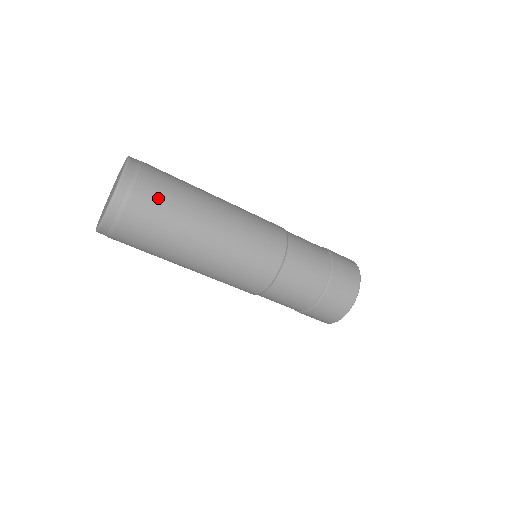
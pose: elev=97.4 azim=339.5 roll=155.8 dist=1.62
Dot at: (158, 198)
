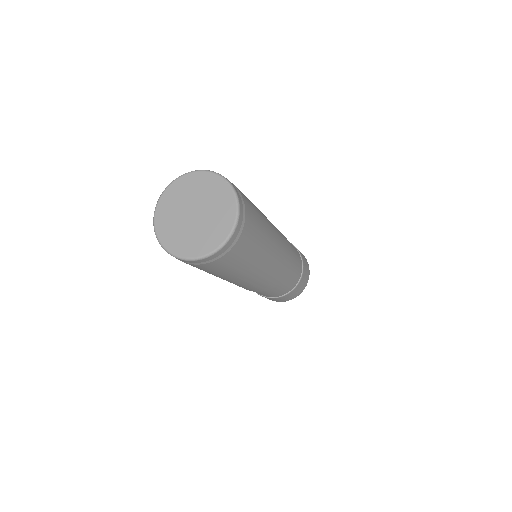
Dot at: (252, 236)
